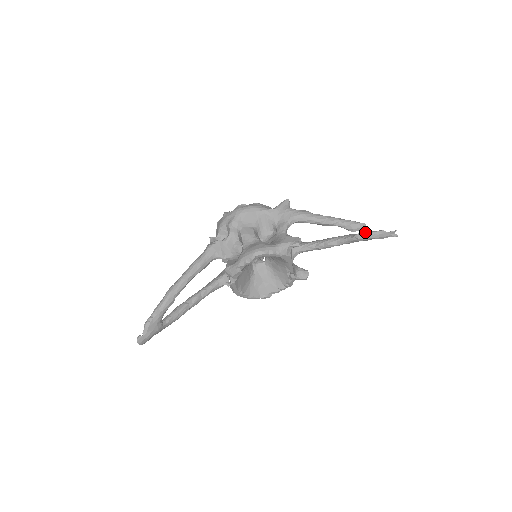
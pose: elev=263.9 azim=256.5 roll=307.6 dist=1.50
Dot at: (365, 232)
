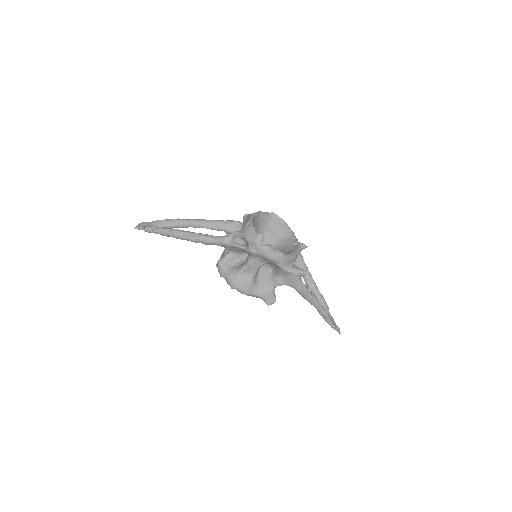
Dot at: occluded
